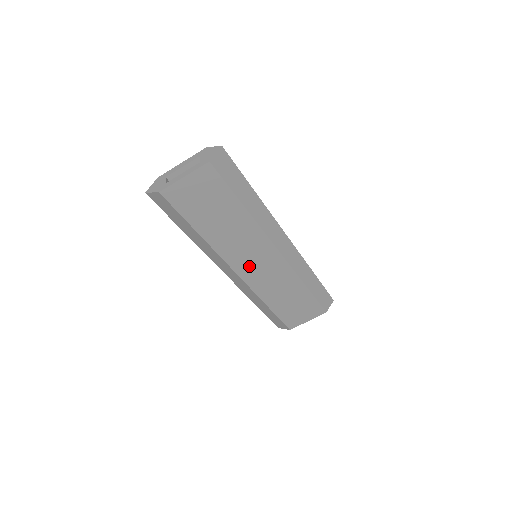
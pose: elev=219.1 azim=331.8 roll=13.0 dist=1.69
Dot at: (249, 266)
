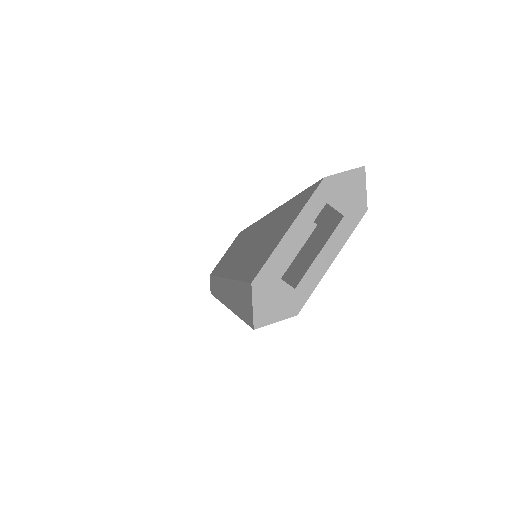
Dot at: occluded
